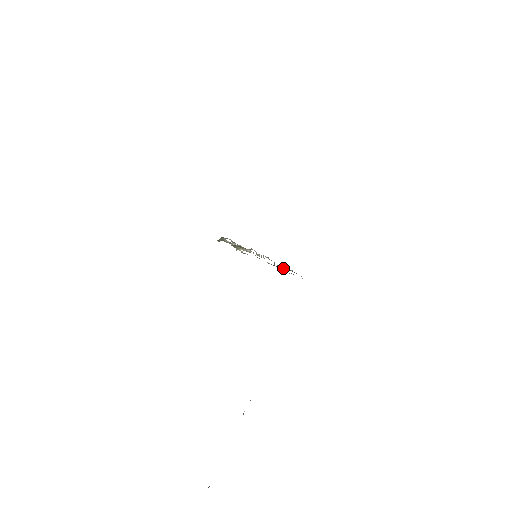
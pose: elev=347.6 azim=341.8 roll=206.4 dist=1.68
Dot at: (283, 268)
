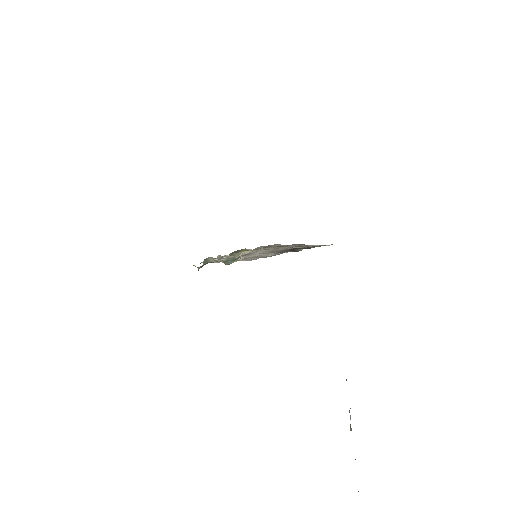
Dot at: (302, 245)
